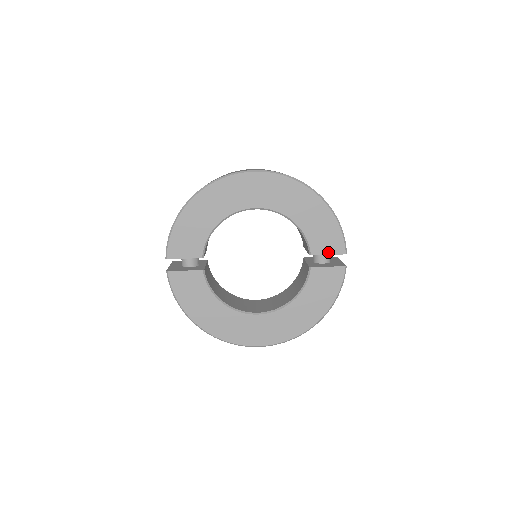
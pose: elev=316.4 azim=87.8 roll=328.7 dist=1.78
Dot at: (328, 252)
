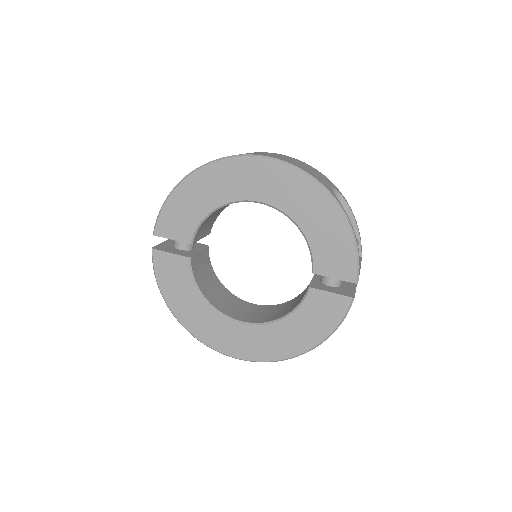
Dot at: (335, 275)
